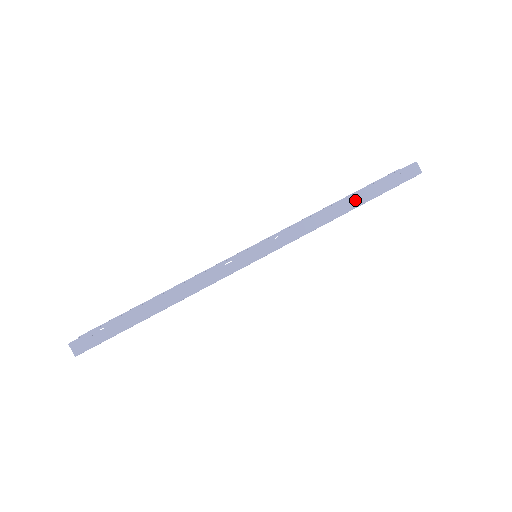
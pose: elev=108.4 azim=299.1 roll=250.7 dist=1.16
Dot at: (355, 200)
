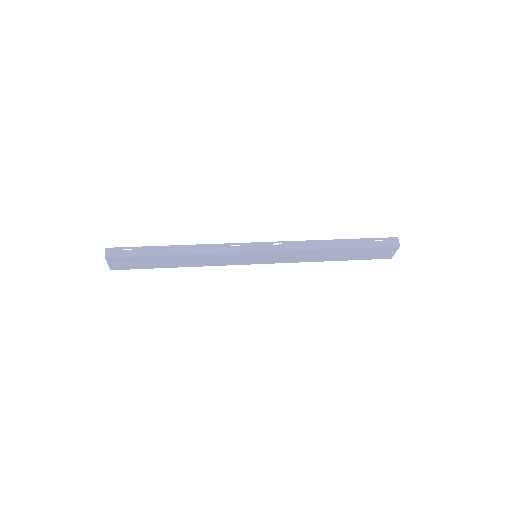
Dot at: (342, 243)
